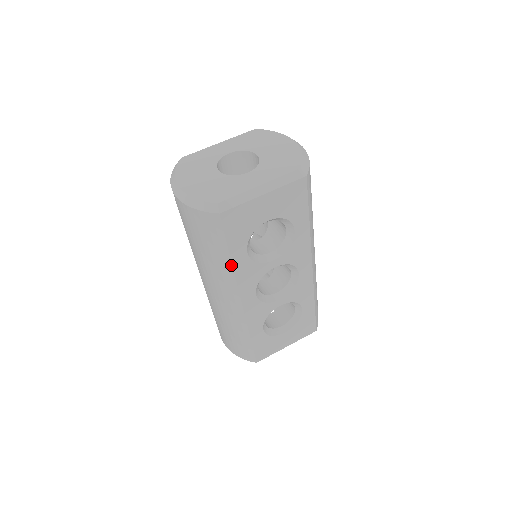
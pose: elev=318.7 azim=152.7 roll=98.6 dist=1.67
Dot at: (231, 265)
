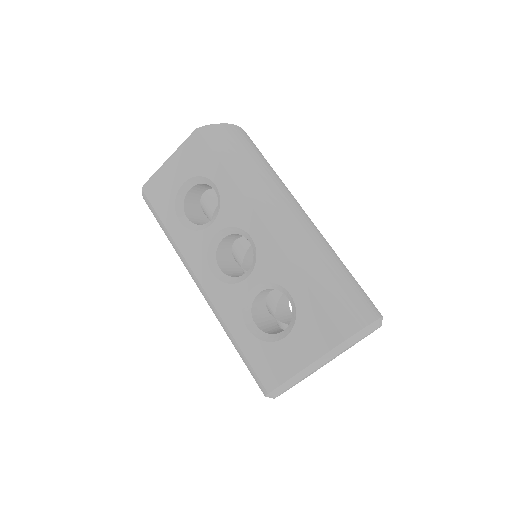
Dot at: (172, 238)
